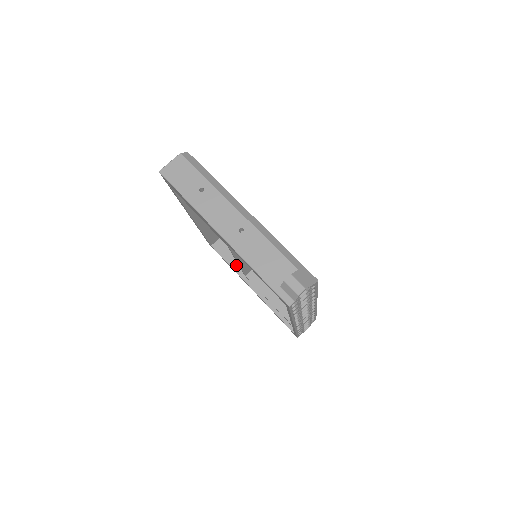
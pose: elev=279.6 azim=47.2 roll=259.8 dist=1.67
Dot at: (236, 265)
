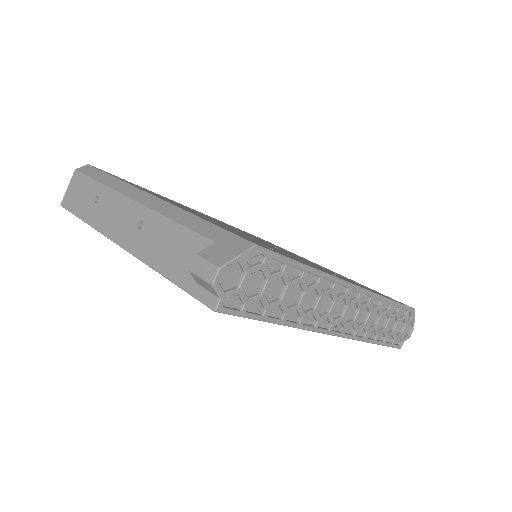
Dot at: occluded
